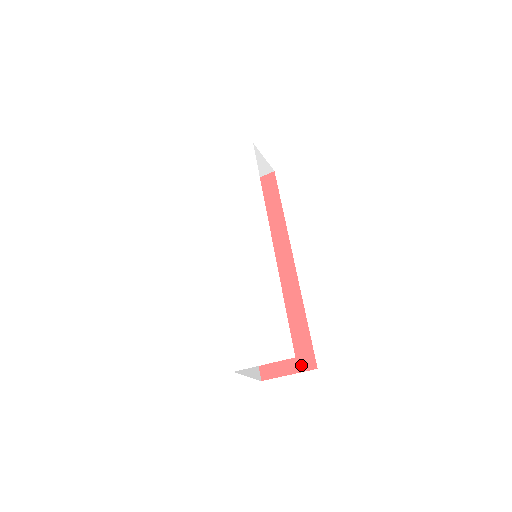
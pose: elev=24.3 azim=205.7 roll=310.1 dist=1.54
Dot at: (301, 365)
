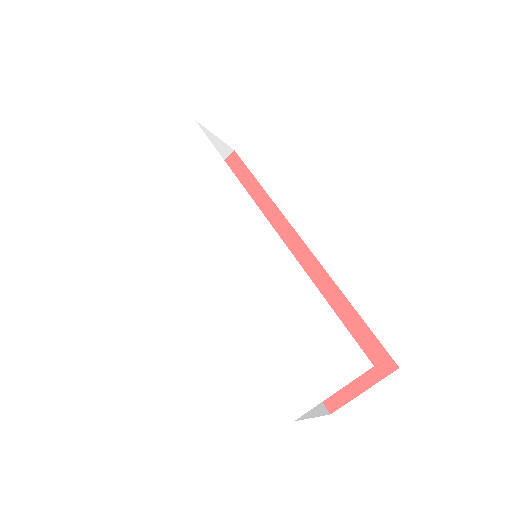
Dot at: (375, 372)
